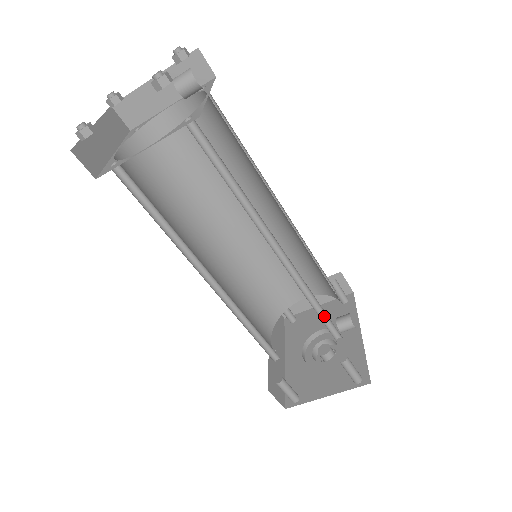
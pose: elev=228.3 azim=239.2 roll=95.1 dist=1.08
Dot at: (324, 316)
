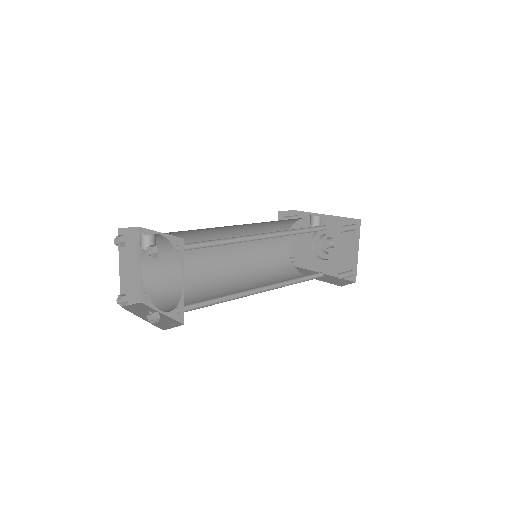
Dot at: (310, 230)
